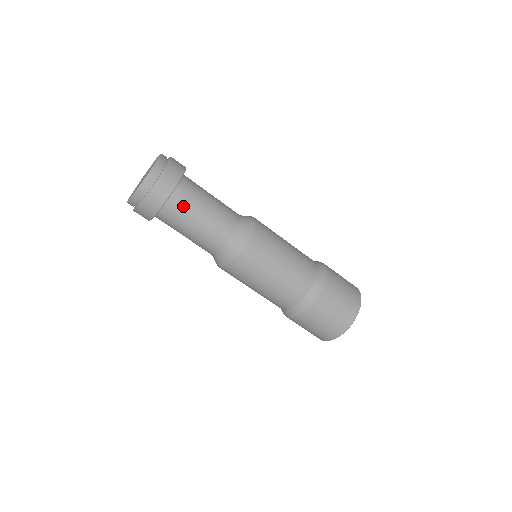
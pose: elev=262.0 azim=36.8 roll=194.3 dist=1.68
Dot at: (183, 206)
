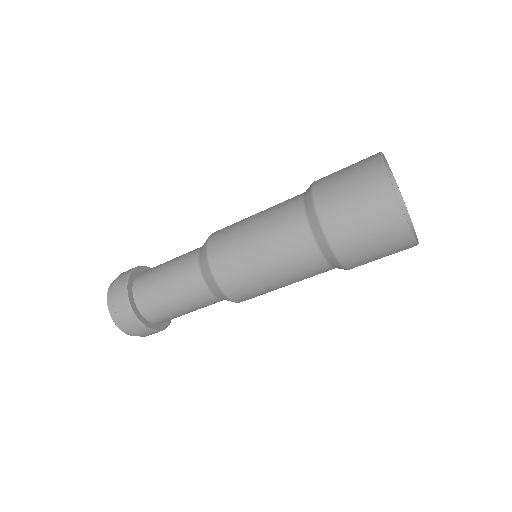
Dot at: (148, 295)
